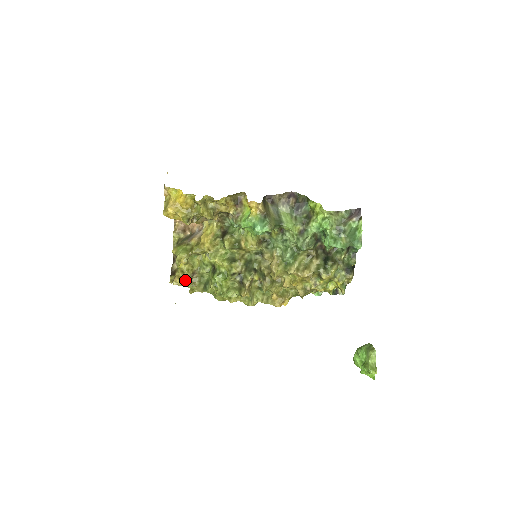
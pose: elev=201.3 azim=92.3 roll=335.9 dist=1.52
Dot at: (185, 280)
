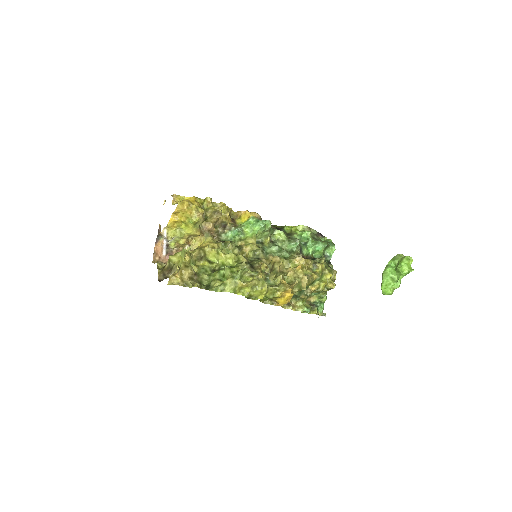
Dot at: (187, 278)
